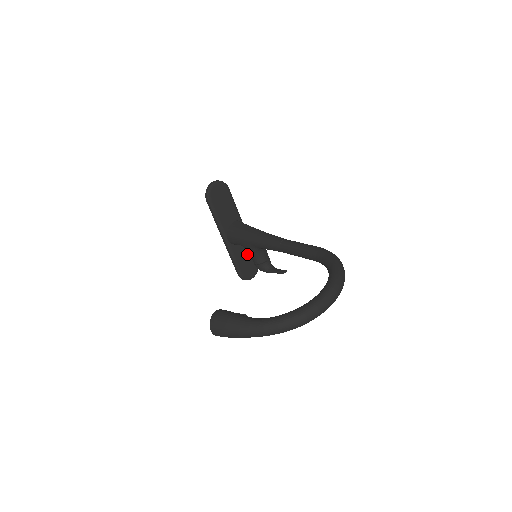
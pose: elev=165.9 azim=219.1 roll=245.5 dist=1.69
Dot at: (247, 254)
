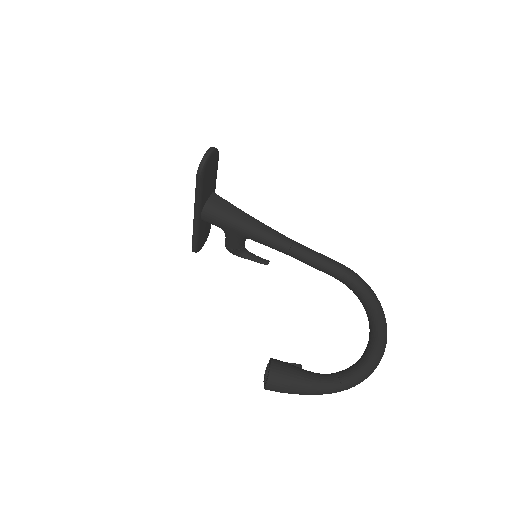
Dot at: (207, 225)
